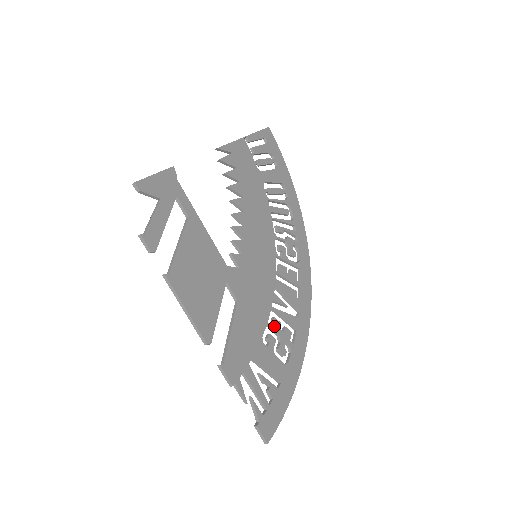
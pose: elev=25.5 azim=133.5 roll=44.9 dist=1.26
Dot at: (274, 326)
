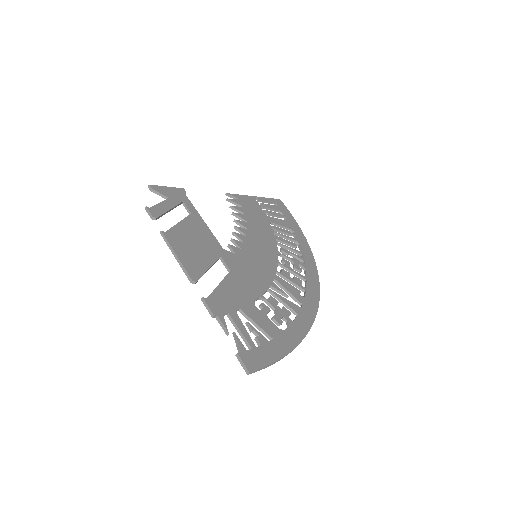
Dot at: (270, 301)
